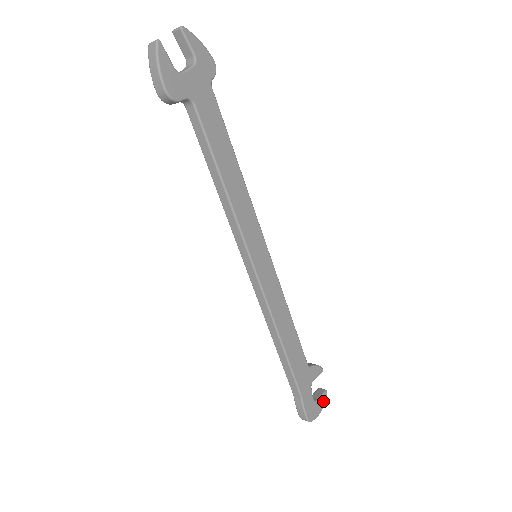
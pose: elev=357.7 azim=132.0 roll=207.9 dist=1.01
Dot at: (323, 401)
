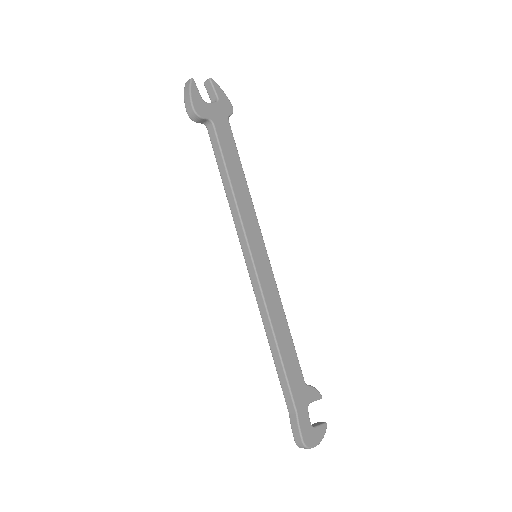
Dot at: (322, 432)
